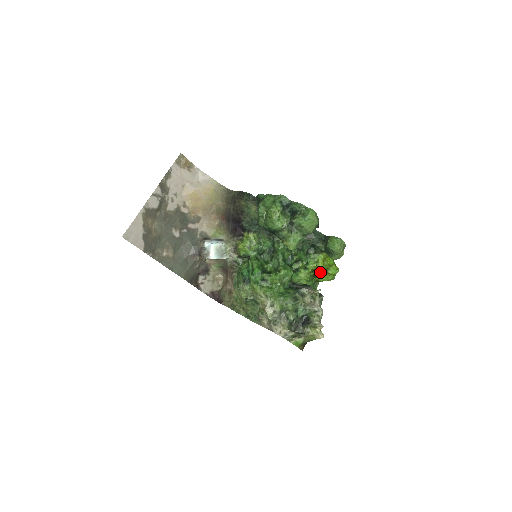
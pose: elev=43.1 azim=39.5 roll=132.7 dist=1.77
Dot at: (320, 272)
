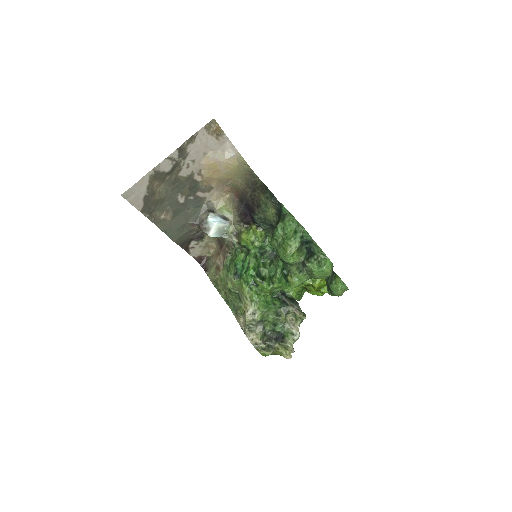
Dot at: (313, 289)
